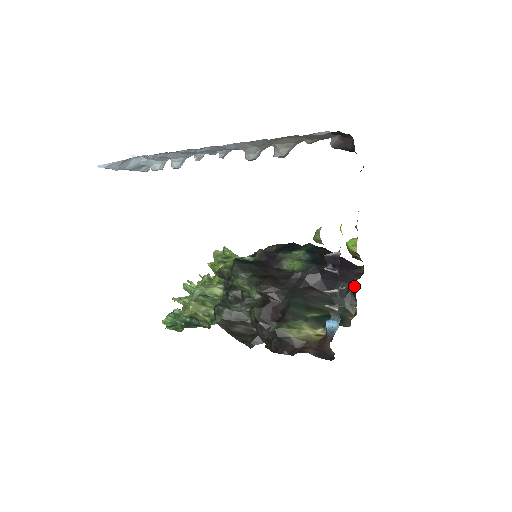
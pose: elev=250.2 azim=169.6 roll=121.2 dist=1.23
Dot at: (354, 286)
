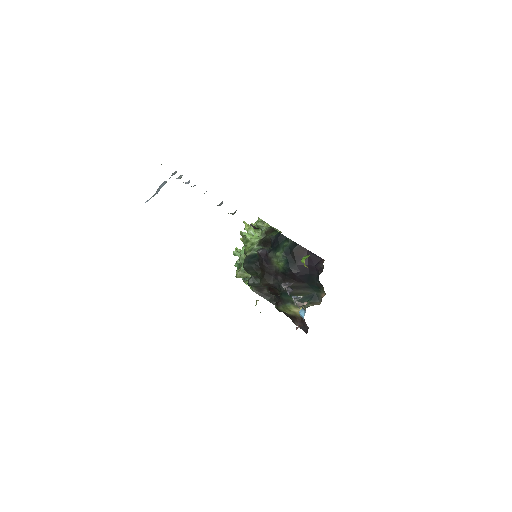
Dot at: (318, 279)
